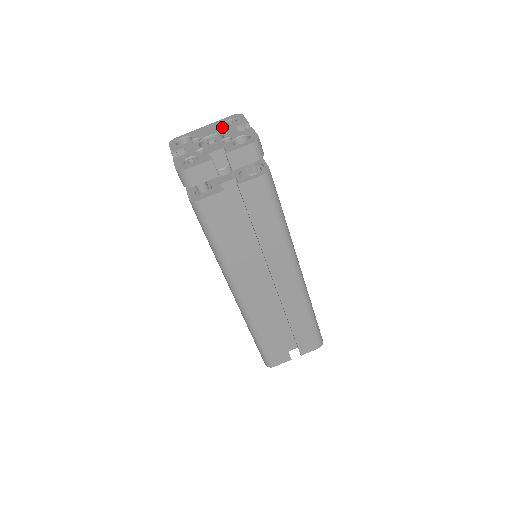
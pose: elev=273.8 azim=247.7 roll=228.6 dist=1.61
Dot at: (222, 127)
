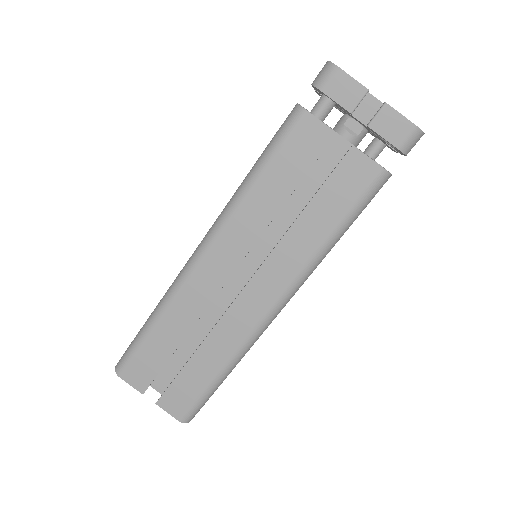
Dot at: occluded
